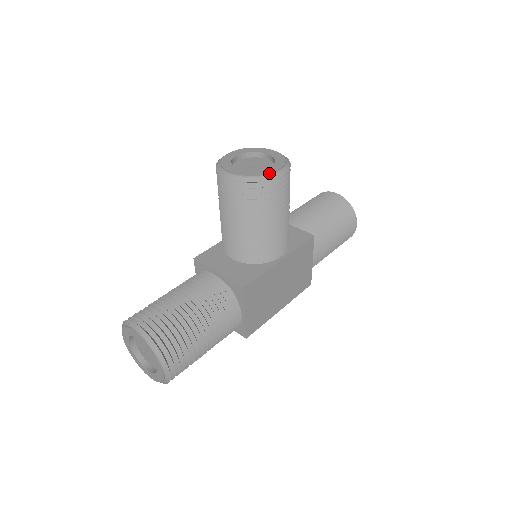
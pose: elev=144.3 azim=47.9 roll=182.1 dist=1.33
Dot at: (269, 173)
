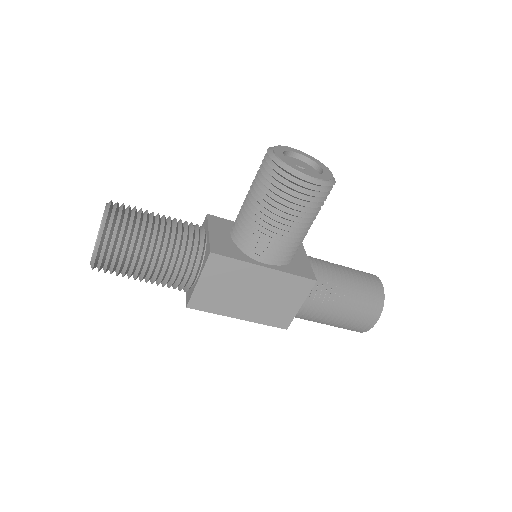
Dot at: (301, 171)
